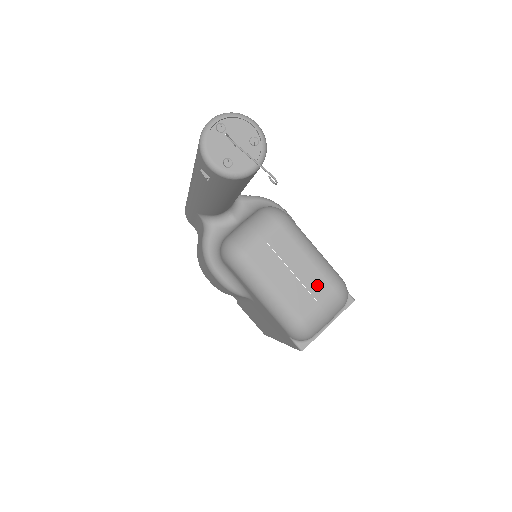
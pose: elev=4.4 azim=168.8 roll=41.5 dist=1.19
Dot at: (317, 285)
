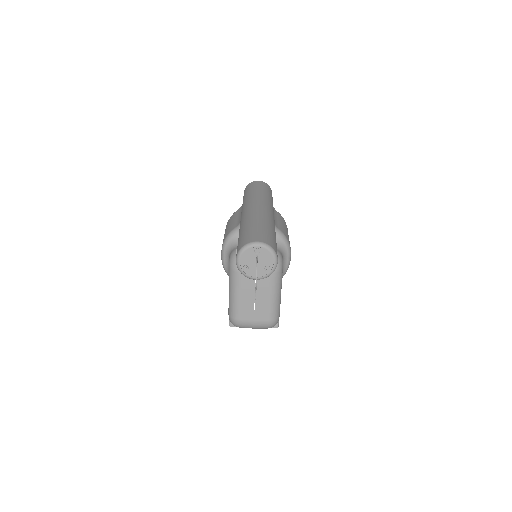
Dot at: (261, 312)
